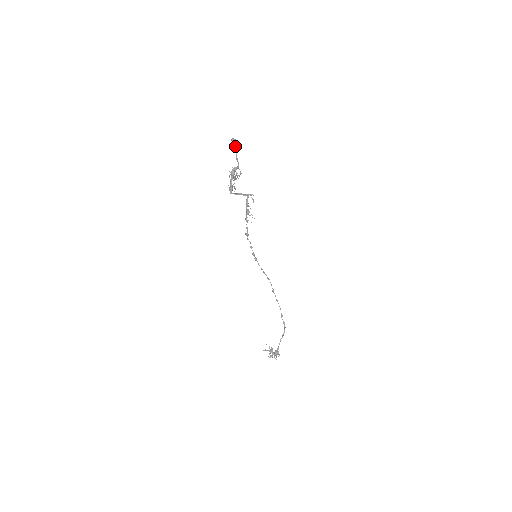
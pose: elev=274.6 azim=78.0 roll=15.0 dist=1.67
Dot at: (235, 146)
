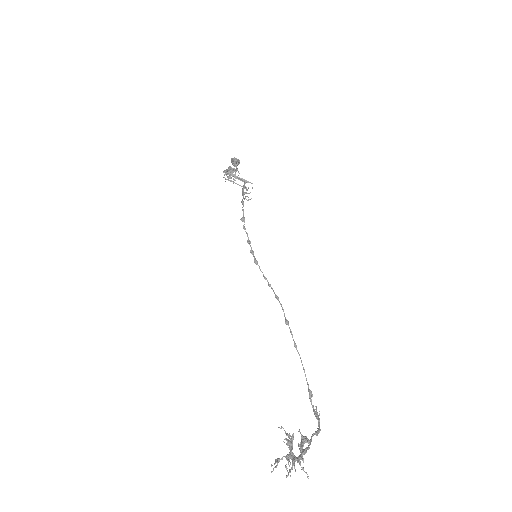
Dot at: (235, 160)
